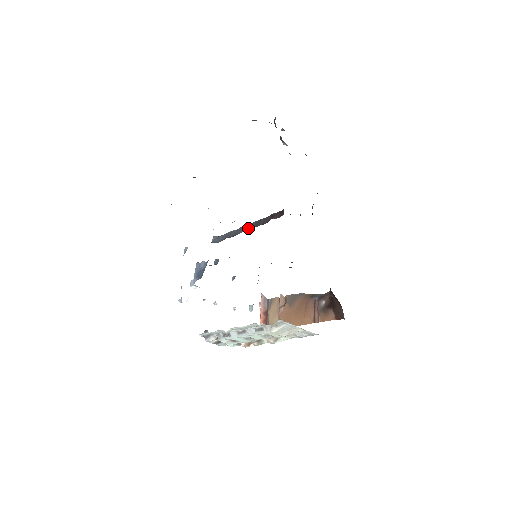
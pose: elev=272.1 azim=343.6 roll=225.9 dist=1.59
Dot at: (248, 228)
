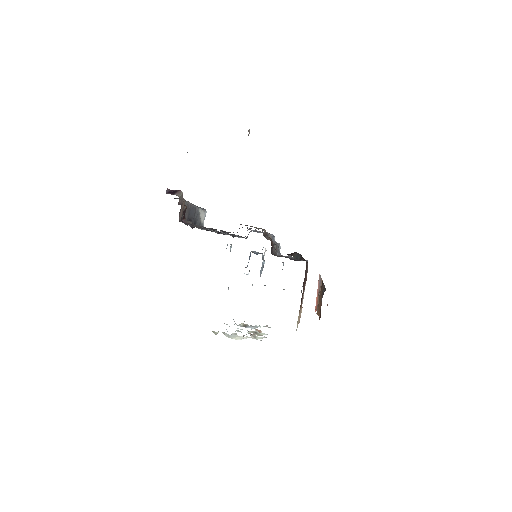
Dot at: occluded
